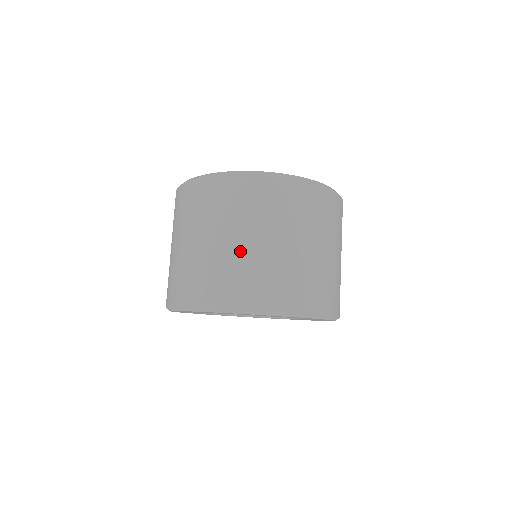
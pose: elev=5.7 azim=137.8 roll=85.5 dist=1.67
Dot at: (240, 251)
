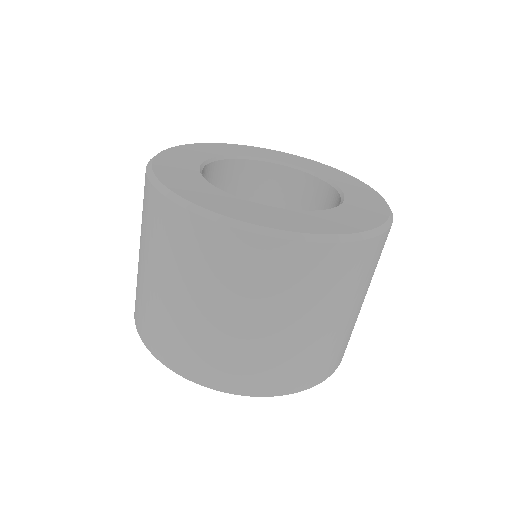
Dot at: (155, 293)
